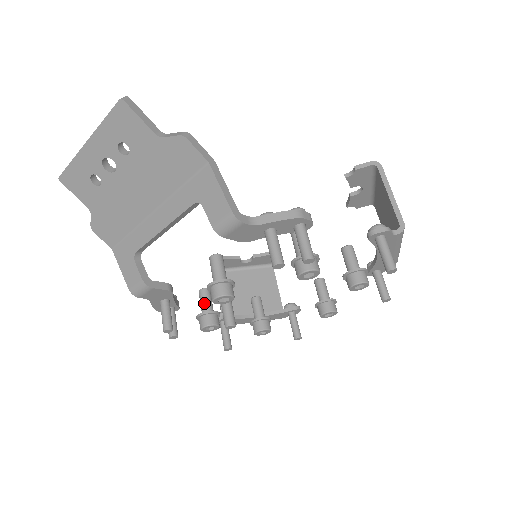
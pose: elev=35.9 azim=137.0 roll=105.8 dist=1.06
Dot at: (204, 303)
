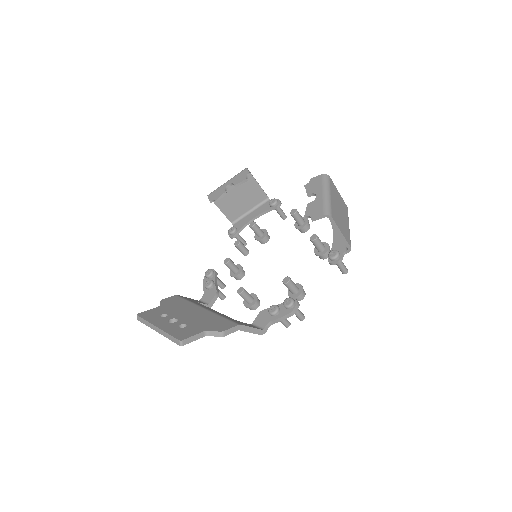
Dot at: (231, 270)
